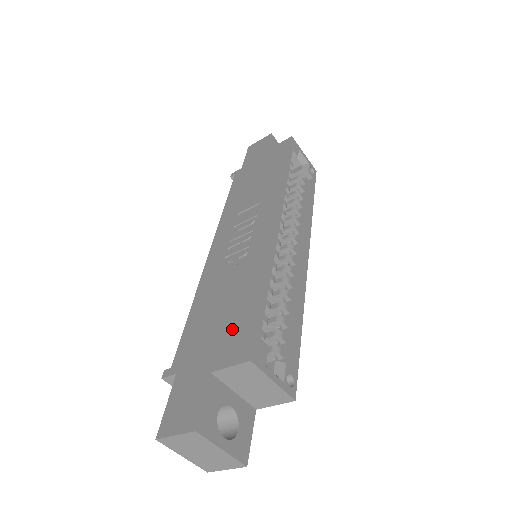
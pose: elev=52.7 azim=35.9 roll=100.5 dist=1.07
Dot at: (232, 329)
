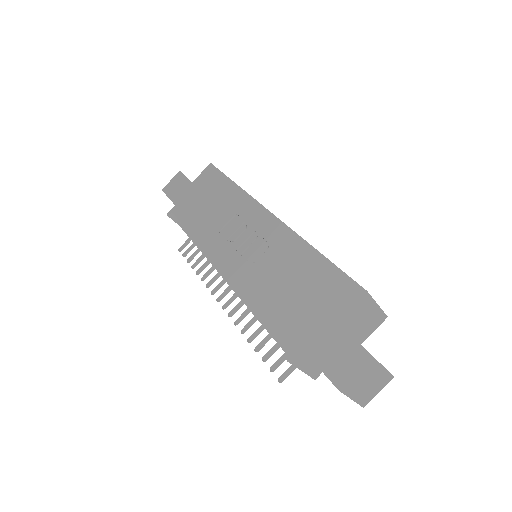
Dot at: (322, 289)
